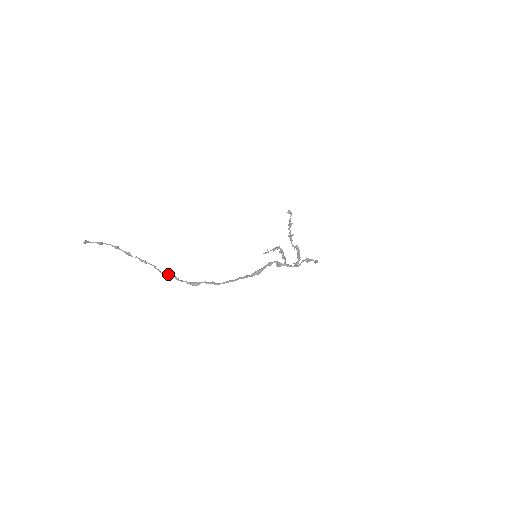
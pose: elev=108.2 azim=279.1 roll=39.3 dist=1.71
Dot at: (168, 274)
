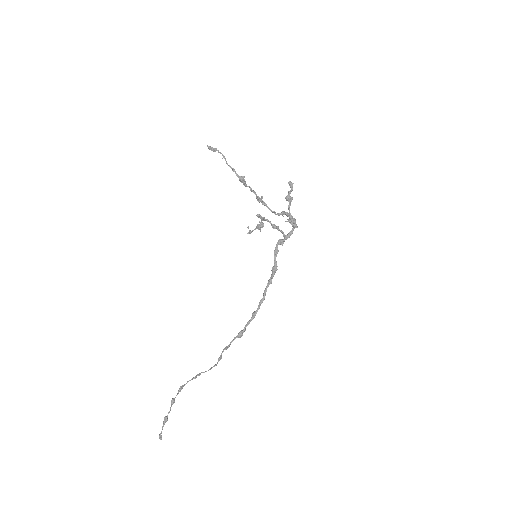
Dot at: (220, 356)
